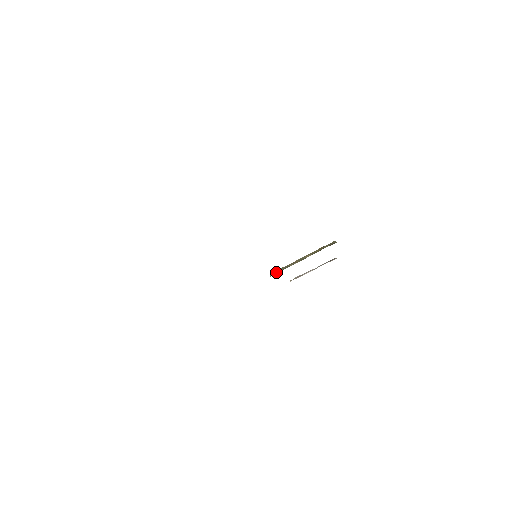
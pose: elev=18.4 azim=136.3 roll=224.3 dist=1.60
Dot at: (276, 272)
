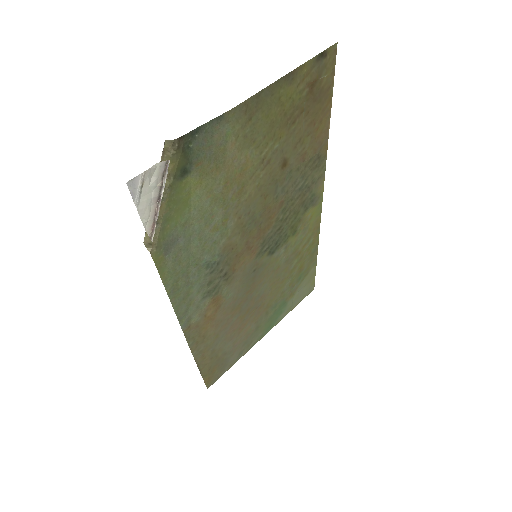
Dot at: (150, 241)
